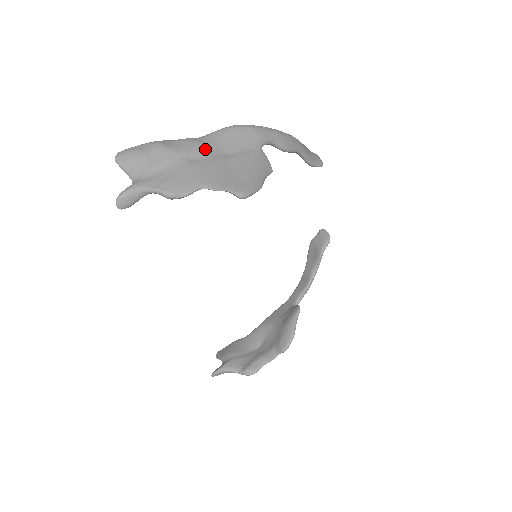
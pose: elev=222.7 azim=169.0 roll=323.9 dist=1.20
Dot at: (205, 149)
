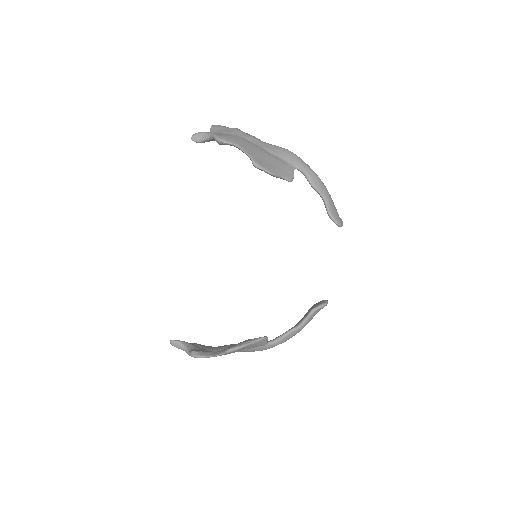
Dot at: (258, 142)
